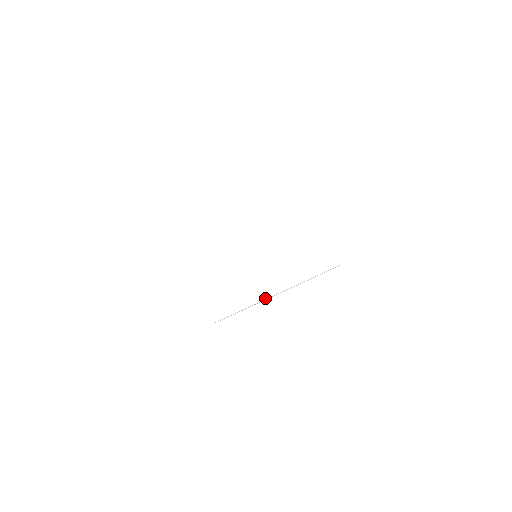
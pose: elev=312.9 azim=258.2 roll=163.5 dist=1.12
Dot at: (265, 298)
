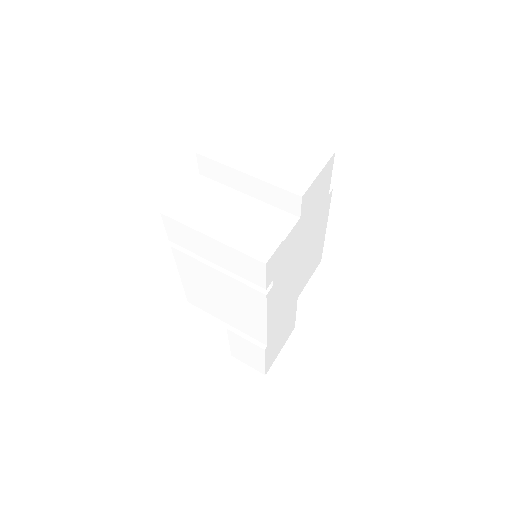
Dot at: (220, 212)
